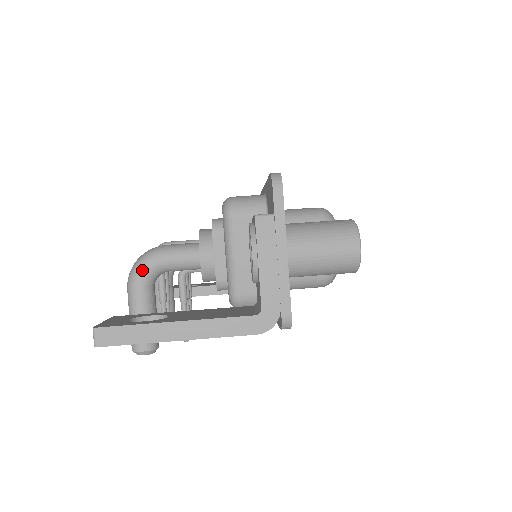
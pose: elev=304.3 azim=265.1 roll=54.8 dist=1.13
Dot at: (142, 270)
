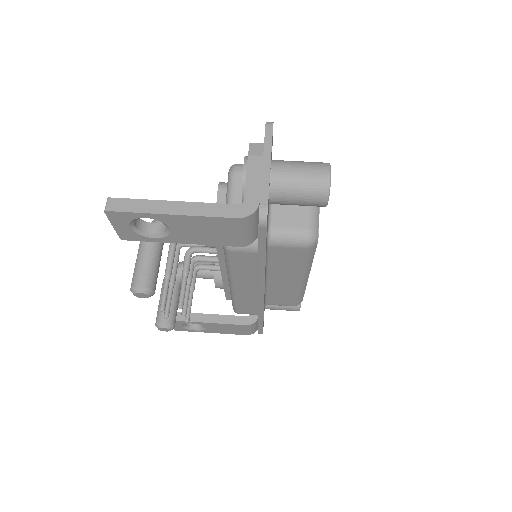
Dot at: occluded
